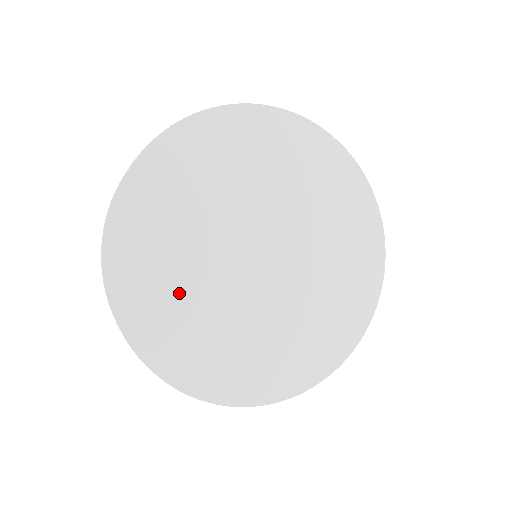
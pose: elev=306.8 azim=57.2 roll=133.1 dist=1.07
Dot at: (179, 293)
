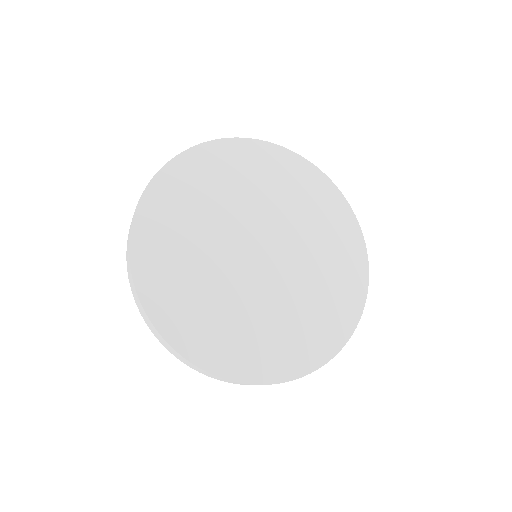
Dot at: (193, 280)
